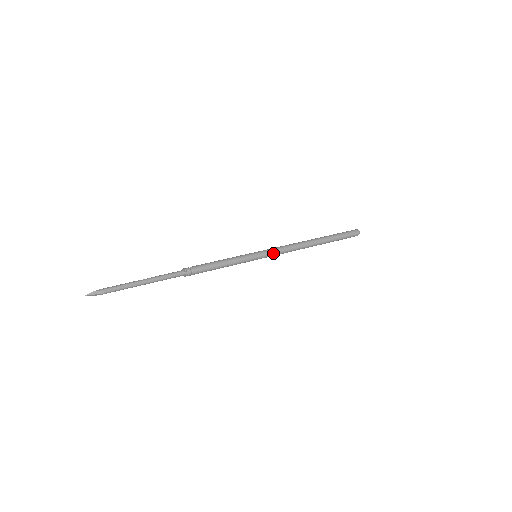
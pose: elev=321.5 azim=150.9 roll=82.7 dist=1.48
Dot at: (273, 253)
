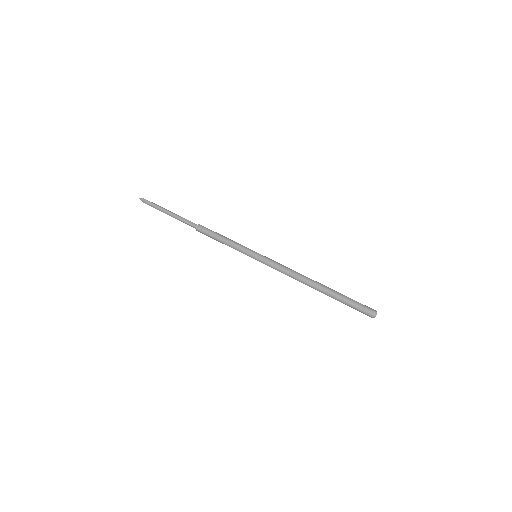
Dot at: (270, 262)
